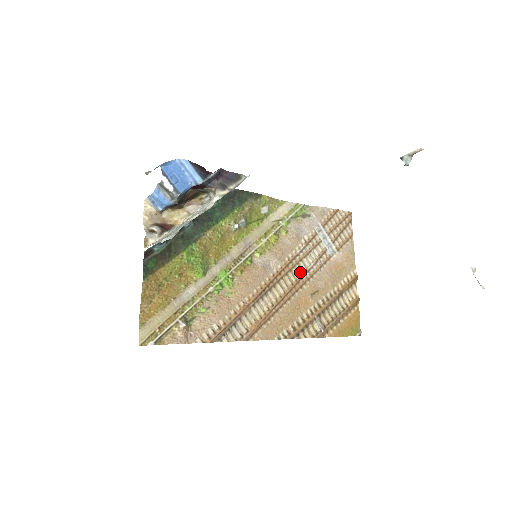
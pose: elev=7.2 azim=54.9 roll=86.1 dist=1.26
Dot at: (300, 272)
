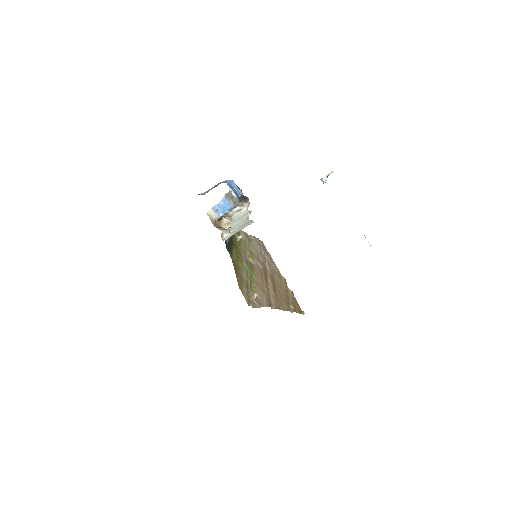
Dot at: (269, 272)
